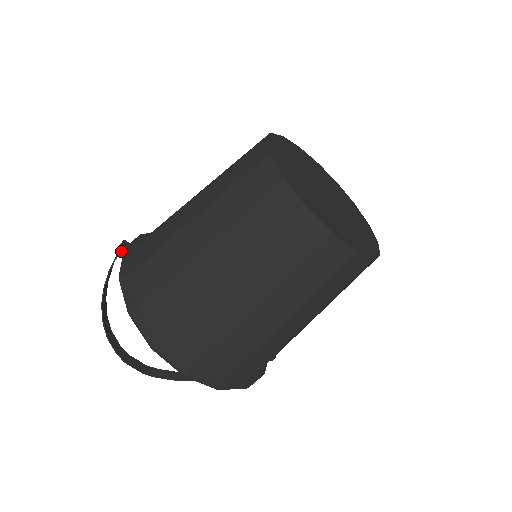
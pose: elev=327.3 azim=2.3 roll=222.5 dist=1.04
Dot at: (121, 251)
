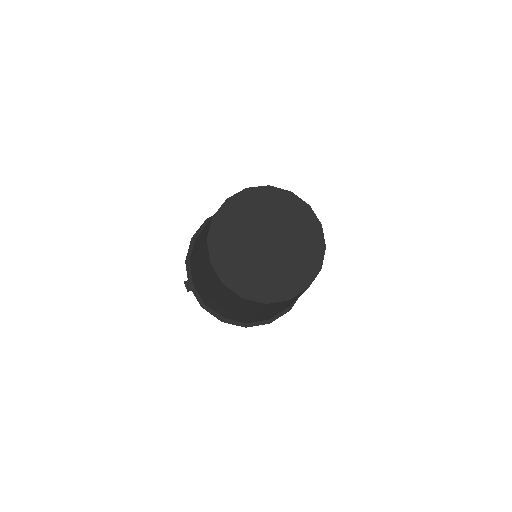
Dot at: occluded
